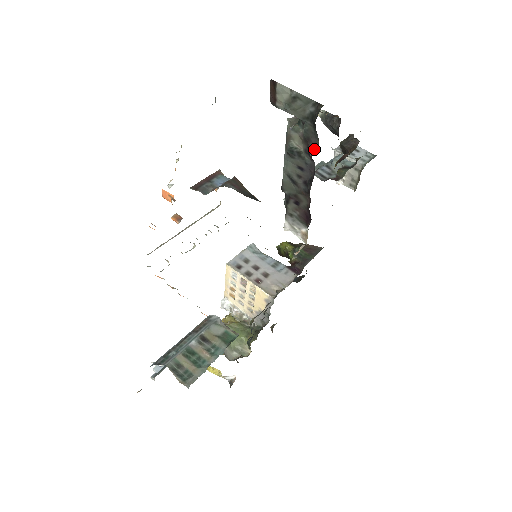
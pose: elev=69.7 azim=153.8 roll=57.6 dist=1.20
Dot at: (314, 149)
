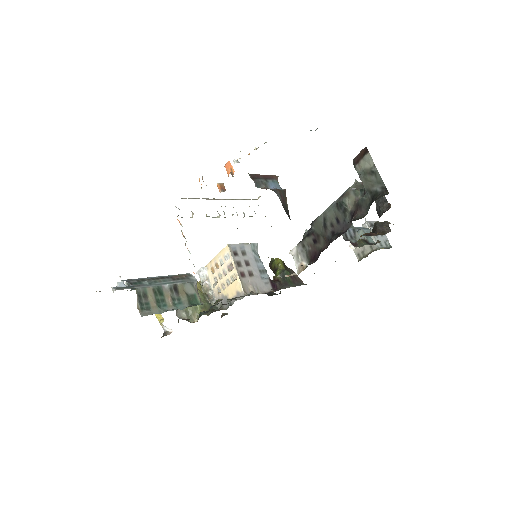
Dot at: (359, 217)
